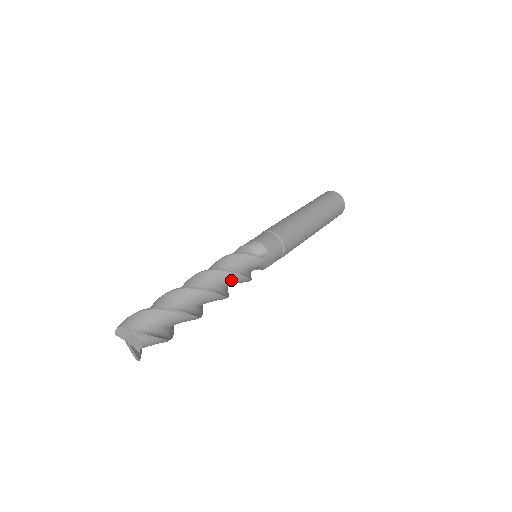
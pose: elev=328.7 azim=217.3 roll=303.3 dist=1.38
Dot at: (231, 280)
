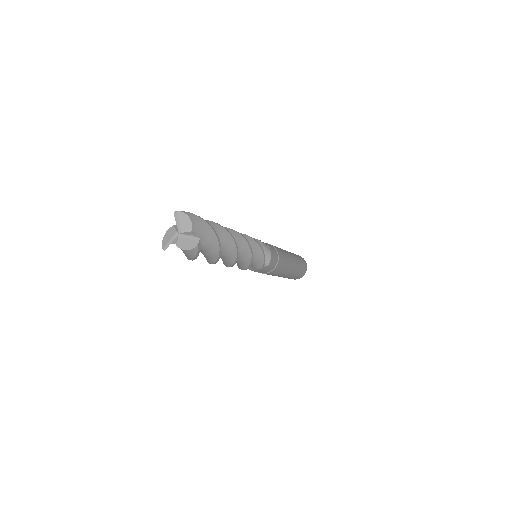
Dot at: occluded
